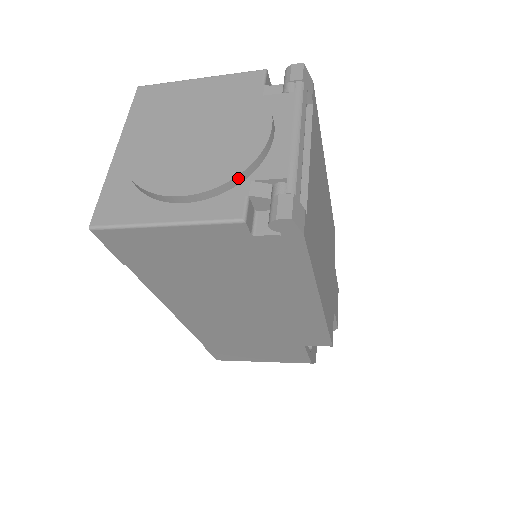
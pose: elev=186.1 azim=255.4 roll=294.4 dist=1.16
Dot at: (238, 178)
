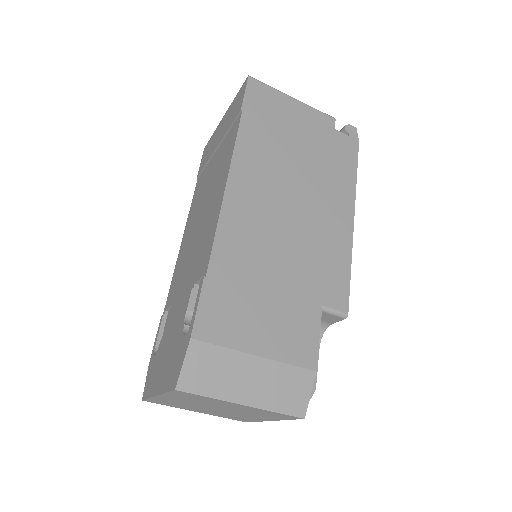
Dot at: occluded
